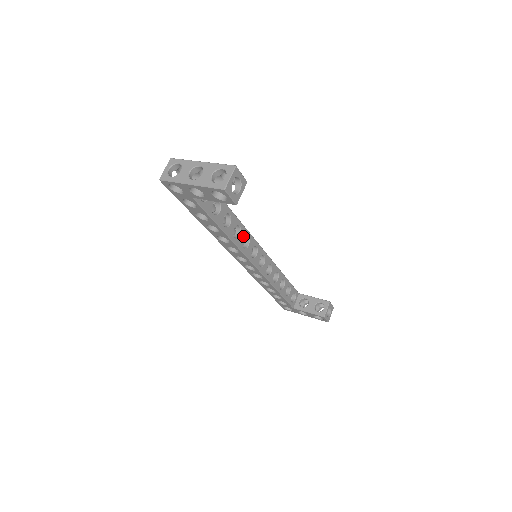
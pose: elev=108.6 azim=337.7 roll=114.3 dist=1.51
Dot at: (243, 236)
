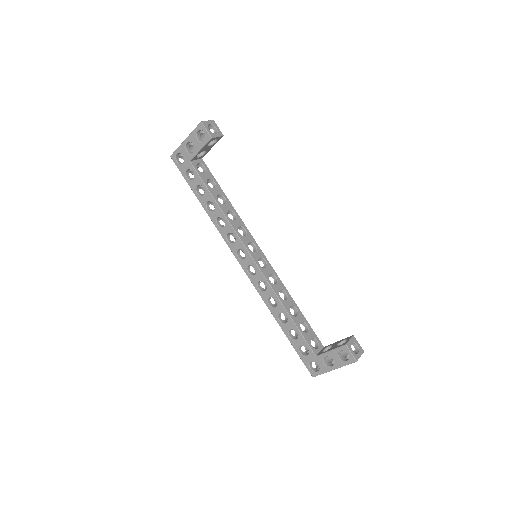
Dot at: (239, 224)
